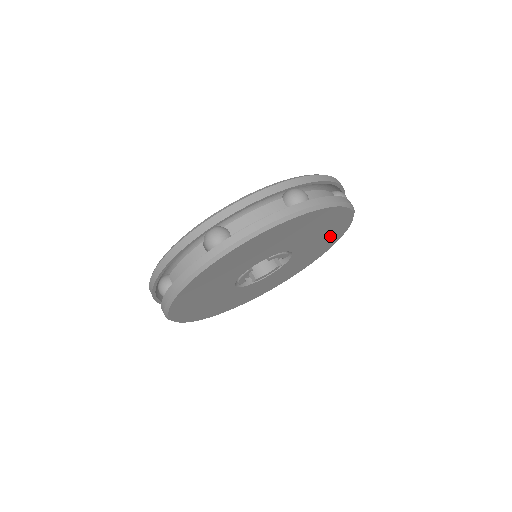
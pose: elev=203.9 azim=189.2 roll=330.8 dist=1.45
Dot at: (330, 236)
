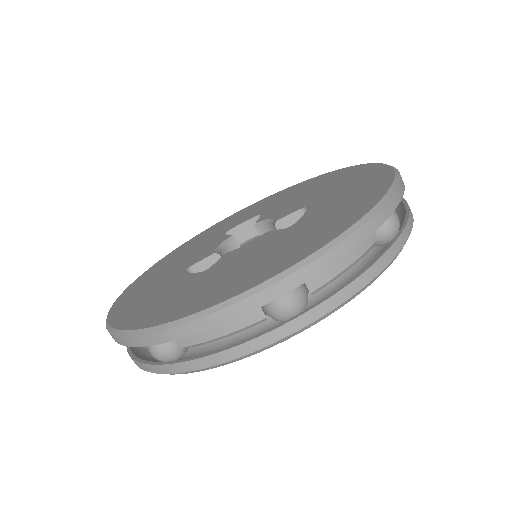
Dot at: occluded
